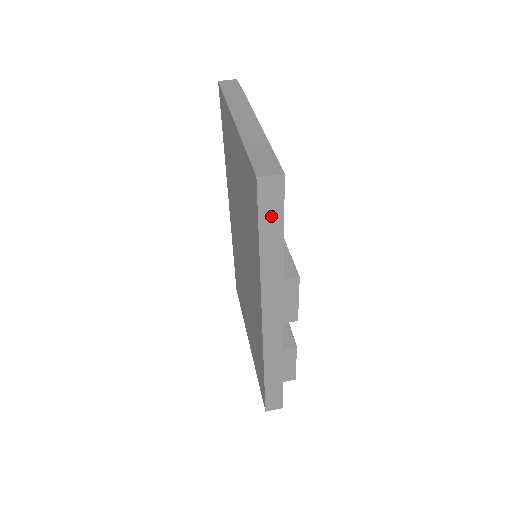
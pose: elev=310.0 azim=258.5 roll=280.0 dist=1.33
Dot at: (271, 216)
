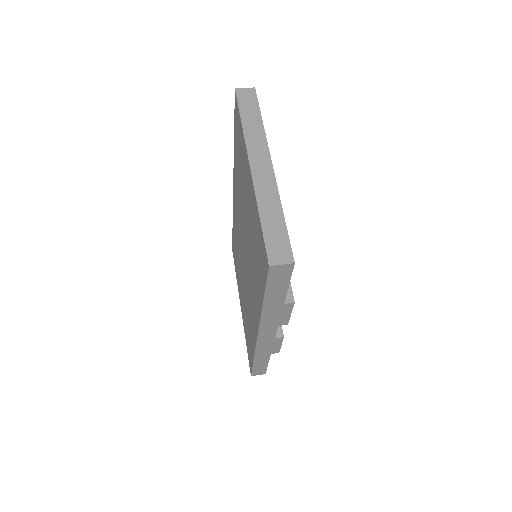
Dot at: (277, 285)
